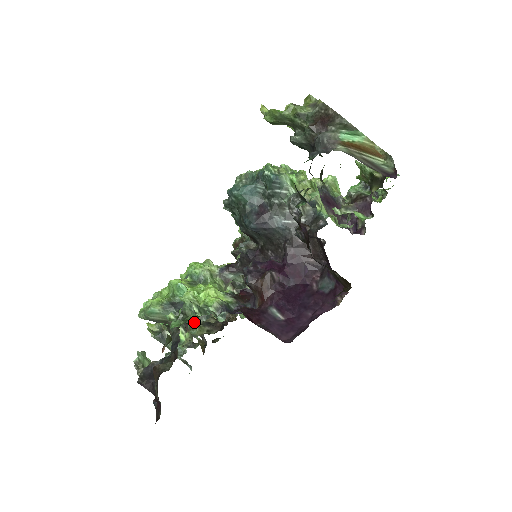
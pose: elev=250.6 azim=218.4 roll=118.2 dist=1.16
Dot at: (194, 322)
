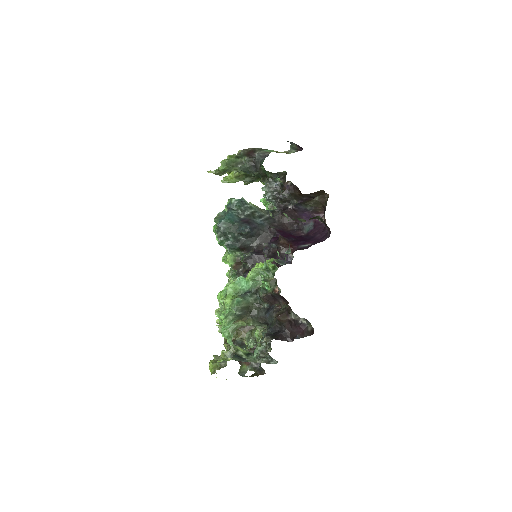
Dot at: (274, 272)
